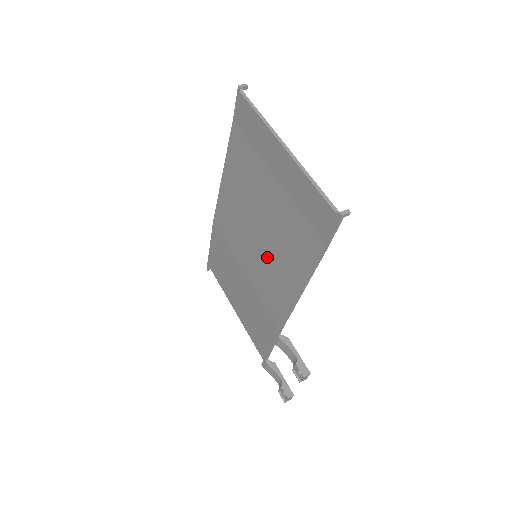
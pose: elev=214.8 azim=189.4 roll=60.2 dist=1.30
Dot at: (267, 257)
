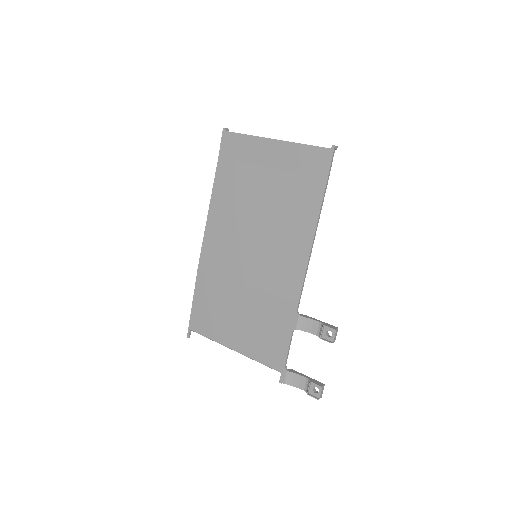
Dot at: (271, 242)
